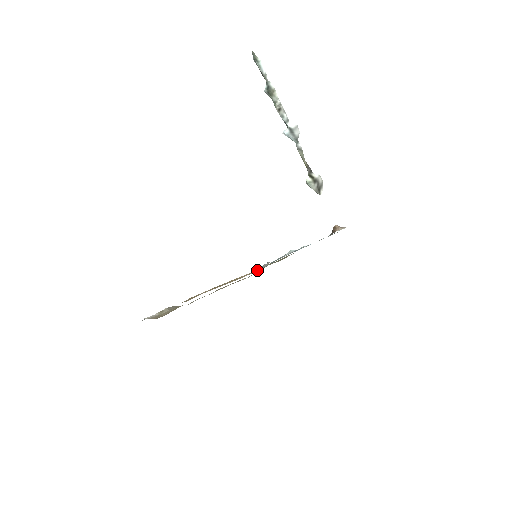
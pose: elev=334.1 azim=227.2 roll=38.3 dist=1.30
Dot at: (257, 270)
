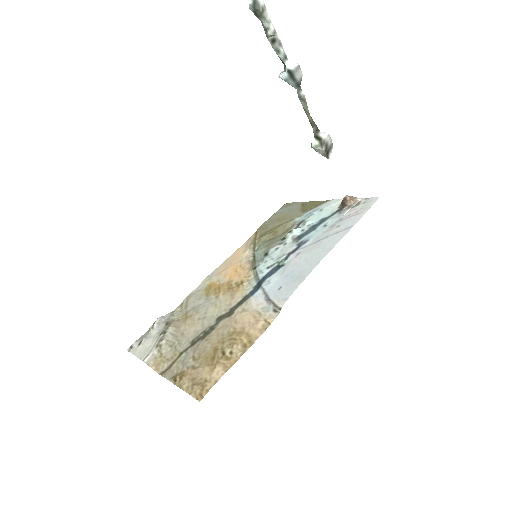
Dot at: (269, 323)
